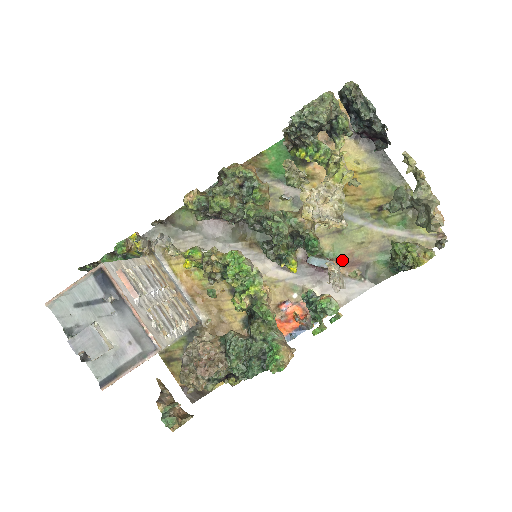
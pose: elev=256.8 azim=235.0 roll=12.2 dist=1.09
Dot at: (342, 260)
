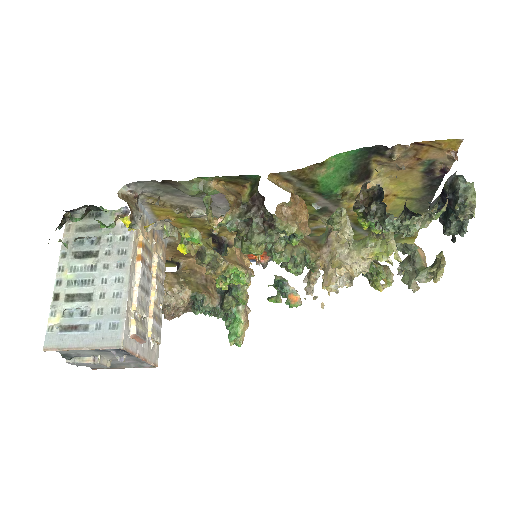
Dot at: occluded
